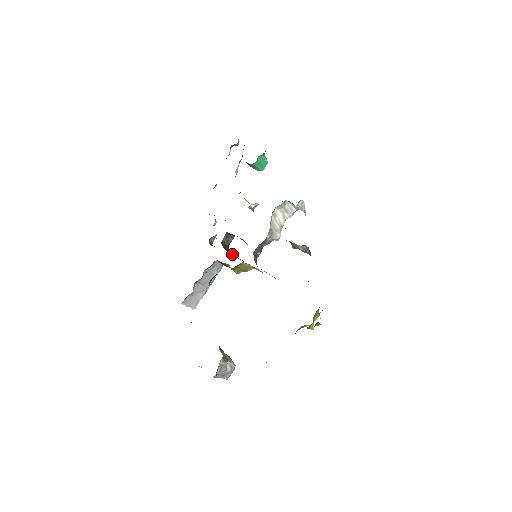
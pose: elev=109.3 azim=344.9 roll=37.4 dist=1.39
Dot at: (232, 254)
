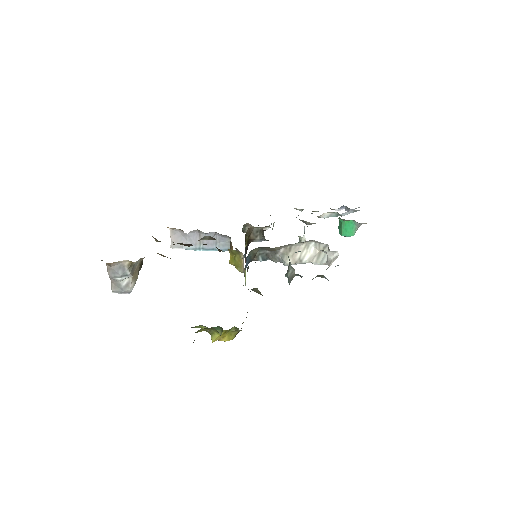
Dot at: (246, 253)
